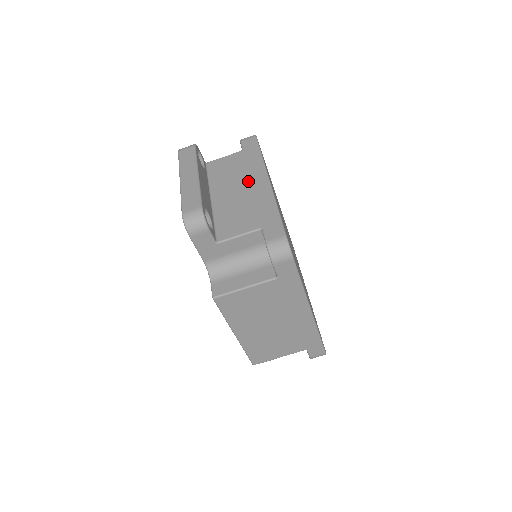
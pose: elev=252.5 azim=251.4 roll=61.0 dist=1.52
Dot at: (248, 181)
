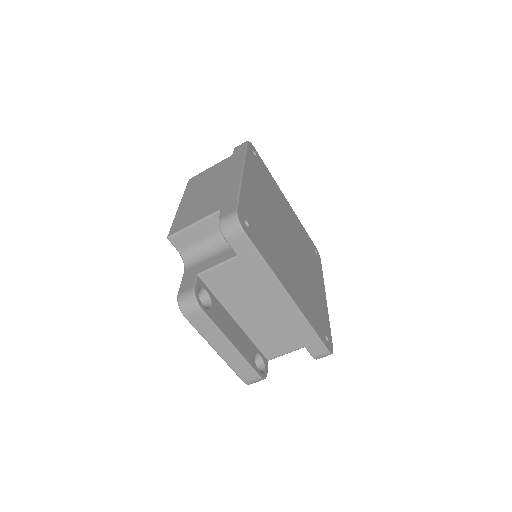
Dot at: (268, 301)
